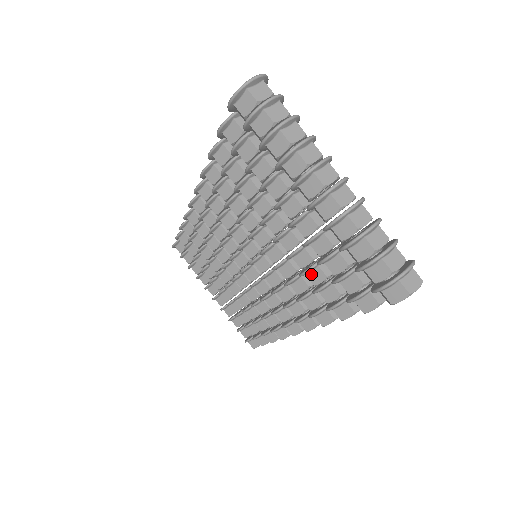
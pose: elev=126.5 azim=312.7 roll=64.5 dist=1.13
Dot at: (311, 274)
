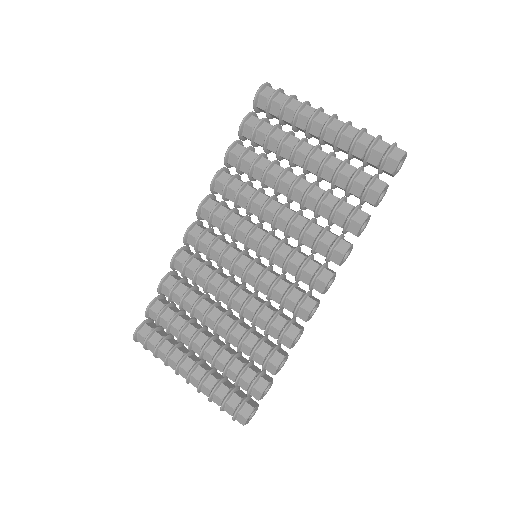
Dot at: (326, 200)
